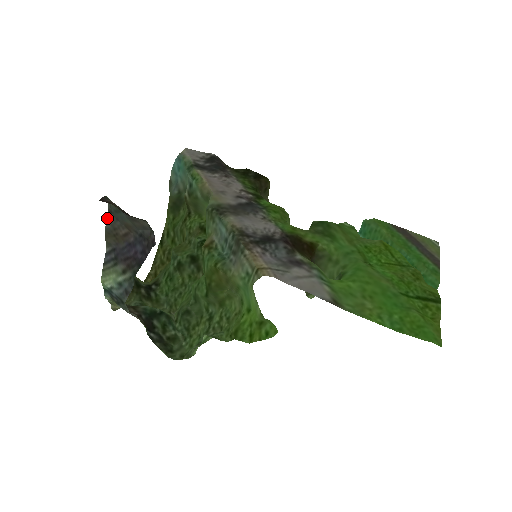
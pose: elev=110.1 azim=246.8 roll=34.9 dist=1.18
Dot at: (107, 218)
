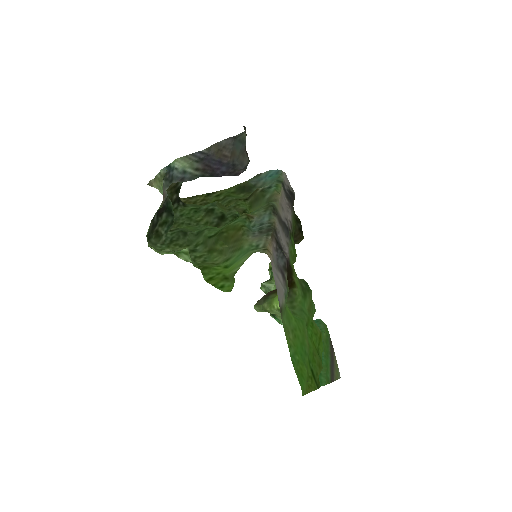
Dot at: (229, 138)
